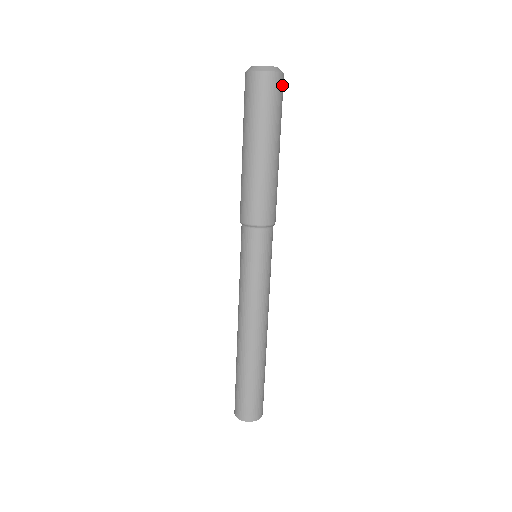
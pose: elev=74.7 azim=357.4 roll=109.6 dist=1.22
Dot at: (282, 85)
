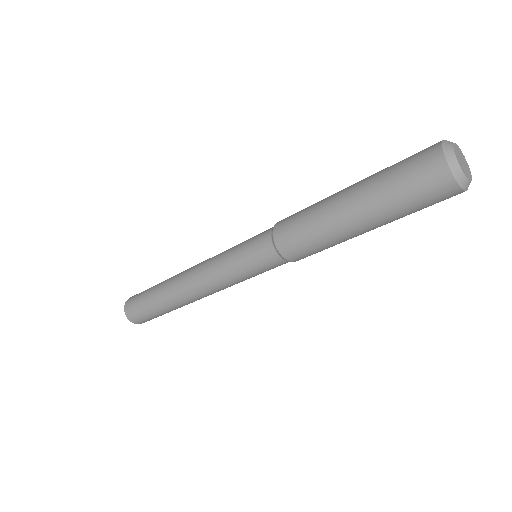
Dot at: occluded
